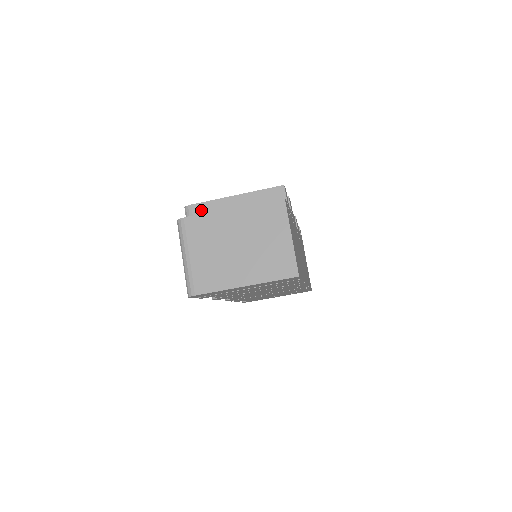
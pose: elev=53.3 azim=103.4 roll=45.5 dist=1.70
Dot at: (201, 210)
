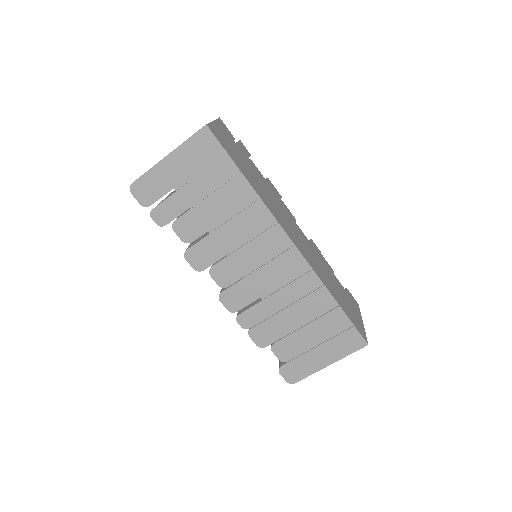
Dot at: occluded
